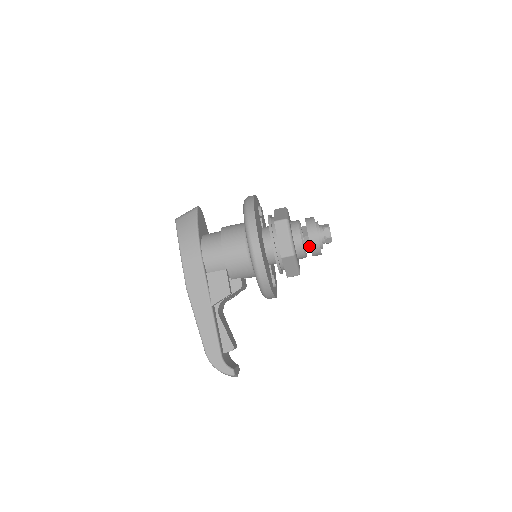
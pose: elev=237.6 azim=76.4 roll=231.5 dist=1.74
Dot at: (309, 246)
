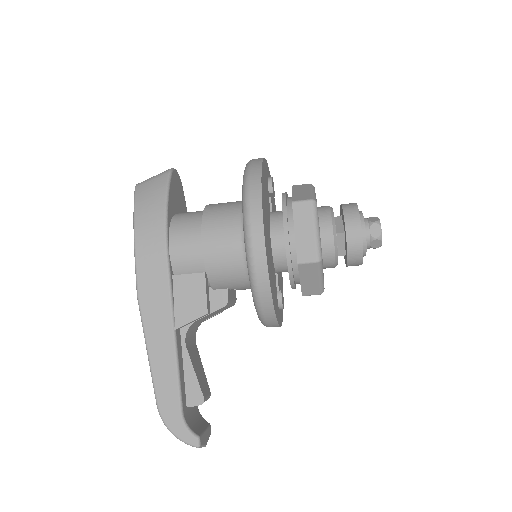
Dot at: (343, 249)
